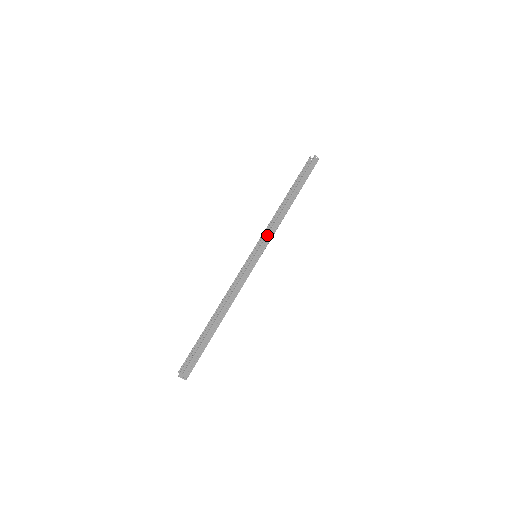
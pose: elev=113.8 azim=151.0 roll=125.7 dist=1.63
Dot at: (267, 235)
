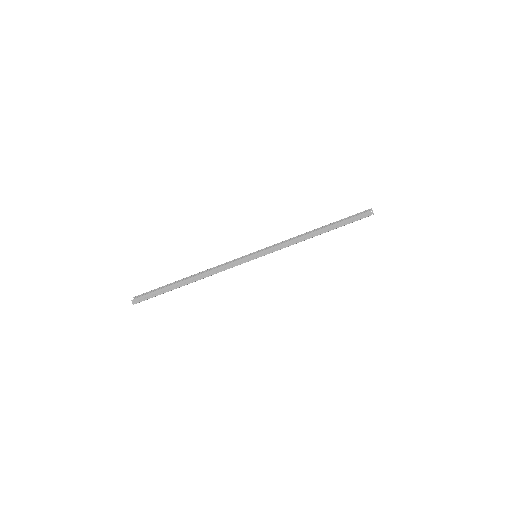
Dot at: (276, 245)
